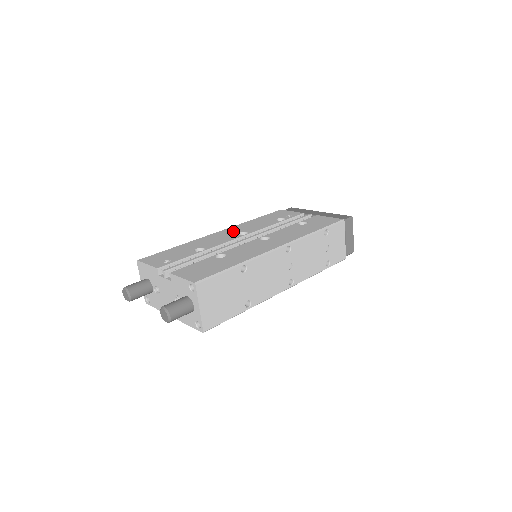
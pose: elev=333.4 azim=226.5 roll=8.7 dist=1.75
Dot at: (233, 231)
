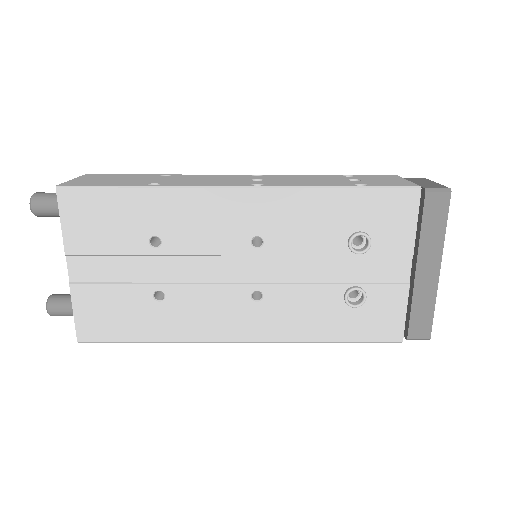
Dot at: occluded
